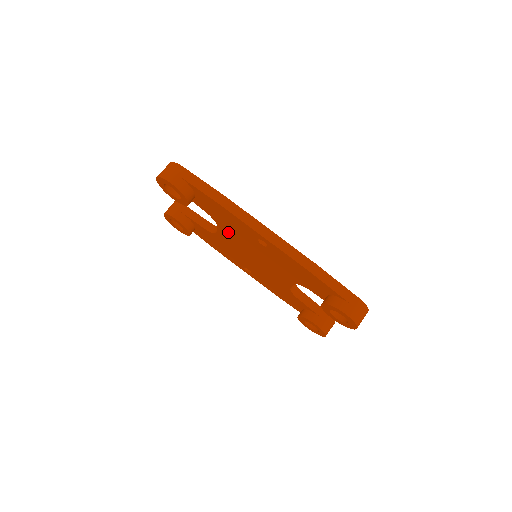
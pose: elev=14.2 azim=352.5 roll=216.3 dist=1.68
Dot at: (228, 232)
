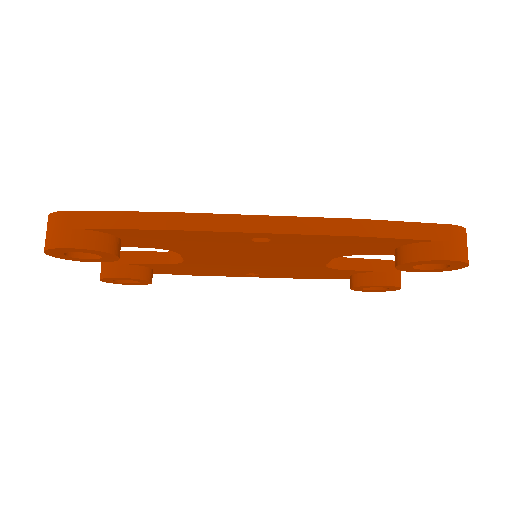
Dot at: (200, 253)
